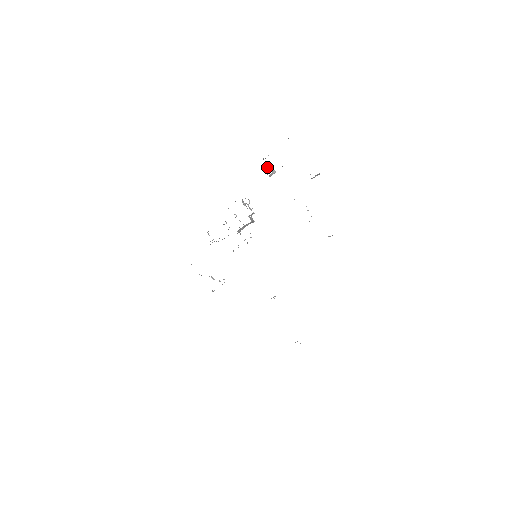
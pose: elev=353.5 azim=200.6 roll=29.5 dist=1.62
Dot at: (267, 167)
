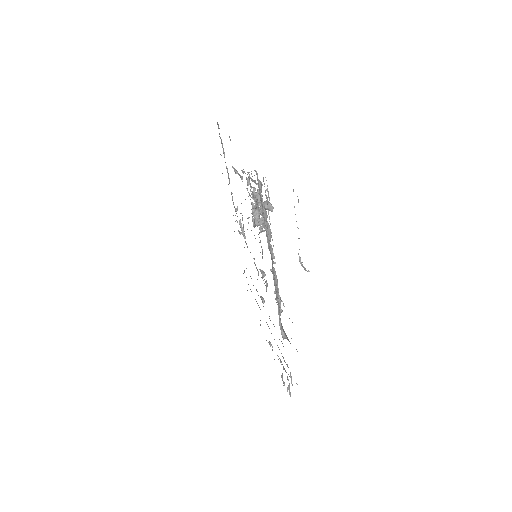
Dot at: occluded
